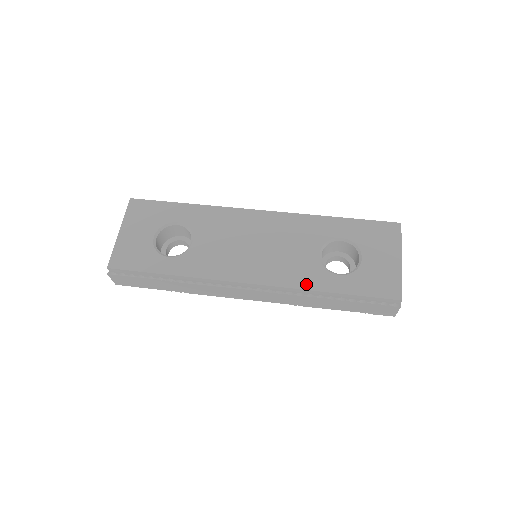
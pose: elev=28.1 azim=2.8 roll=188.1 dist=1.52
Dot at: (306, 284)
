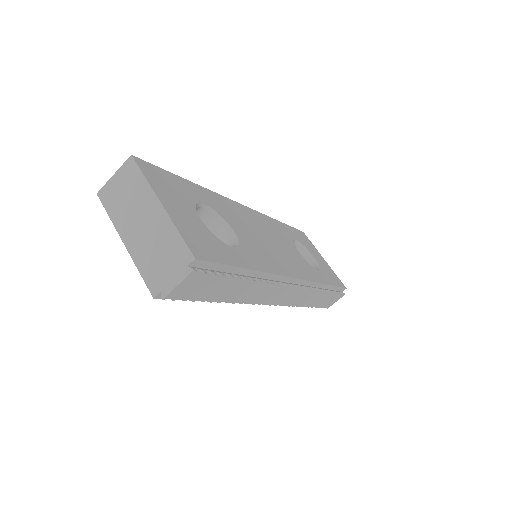
Dot at: (315, 278)
